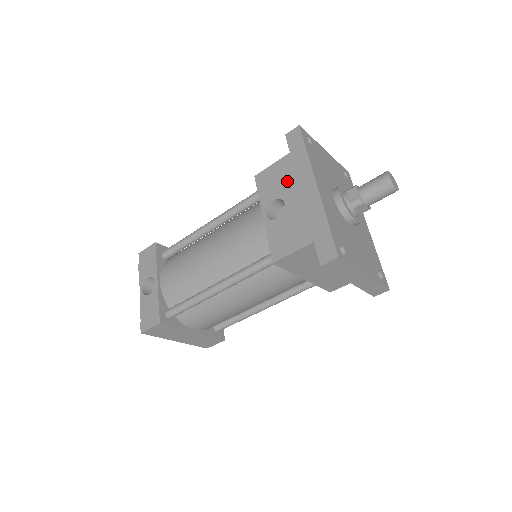
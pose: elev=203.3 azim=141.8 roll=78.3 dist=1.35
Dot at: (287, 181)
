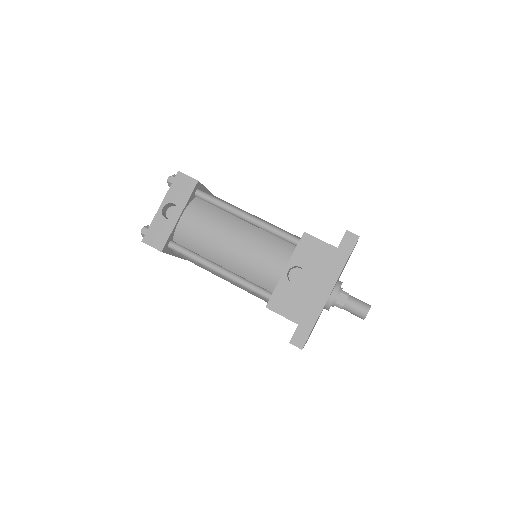
Dot at: (319, 266)
